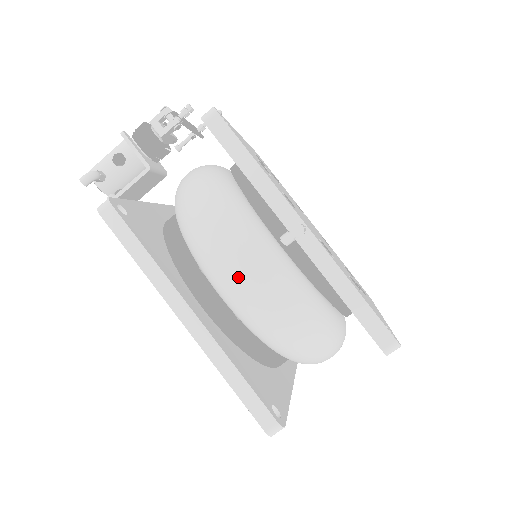
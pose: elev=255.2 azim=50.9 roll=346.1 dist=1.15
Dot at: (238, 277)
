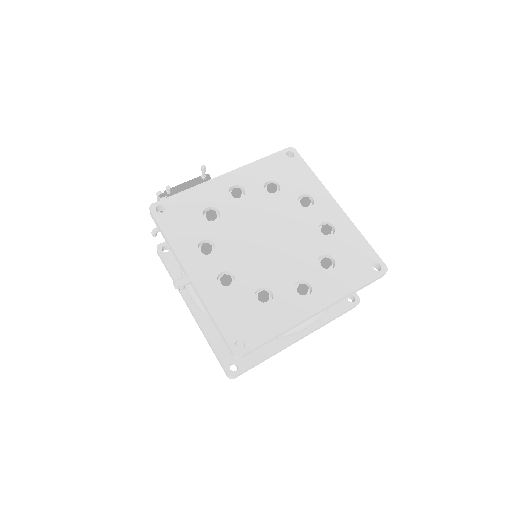
Dot at: (190, 296)
